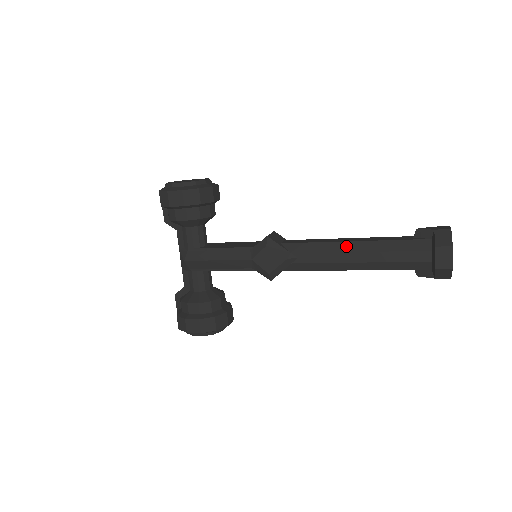
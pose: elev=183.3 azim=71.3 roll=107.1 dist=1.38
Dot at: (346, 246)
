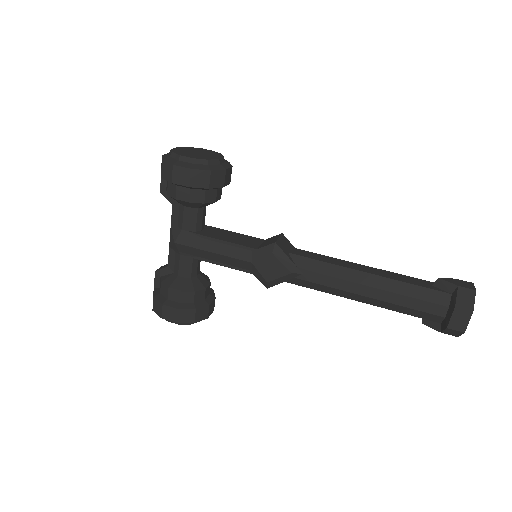
Dot at: (359, 276)
